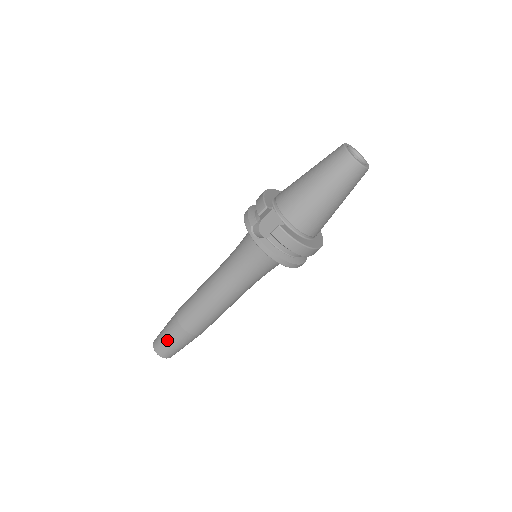
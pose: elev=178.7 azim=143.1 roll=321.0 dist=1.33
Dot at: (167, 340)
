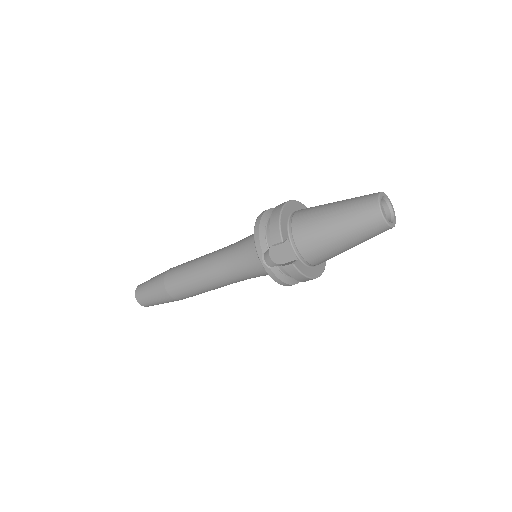
Dot at: (152, 299)
